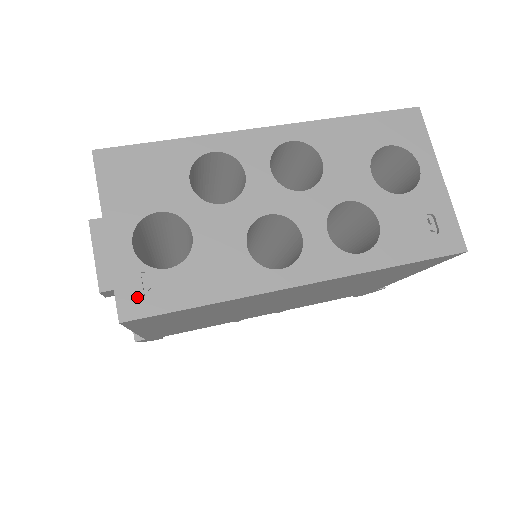
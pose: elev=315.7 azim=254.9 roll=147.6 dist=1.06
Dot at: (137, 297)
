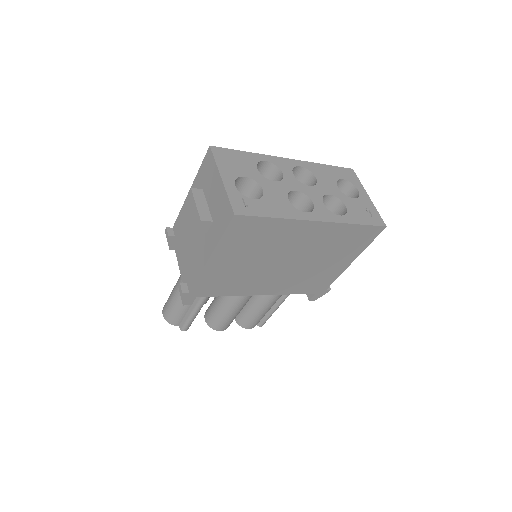
Dot at: (241, 207)
